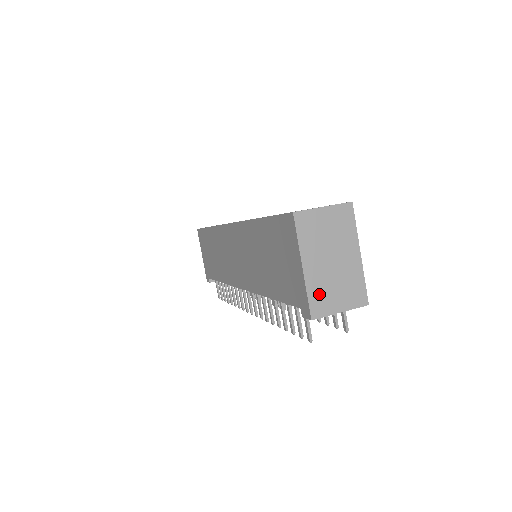
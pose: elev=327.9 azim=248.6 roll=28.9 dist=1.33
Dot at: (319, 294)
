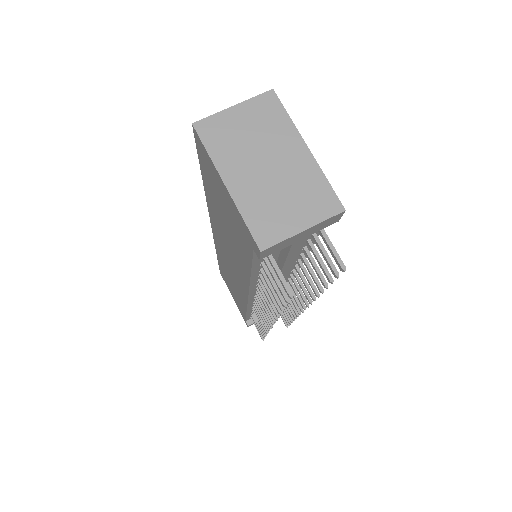
Dot at: (261, 214)
